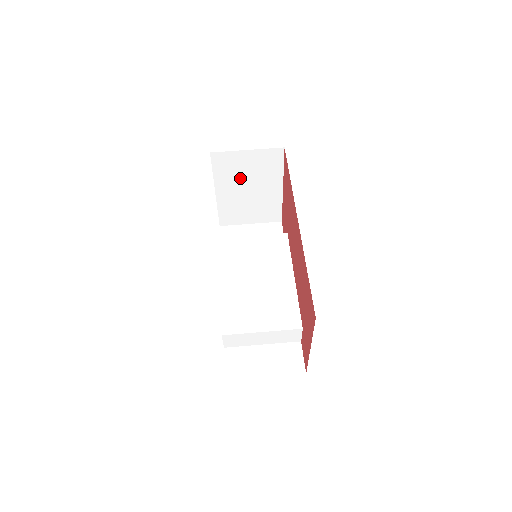
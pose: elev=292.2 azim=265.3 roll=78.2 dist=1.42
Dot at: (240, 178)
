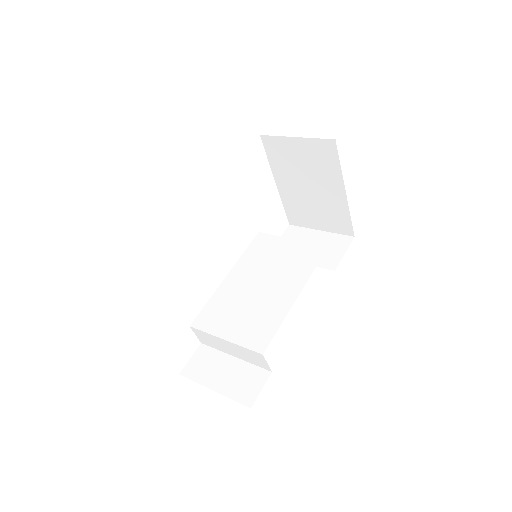
Dot at: (296, 171)
